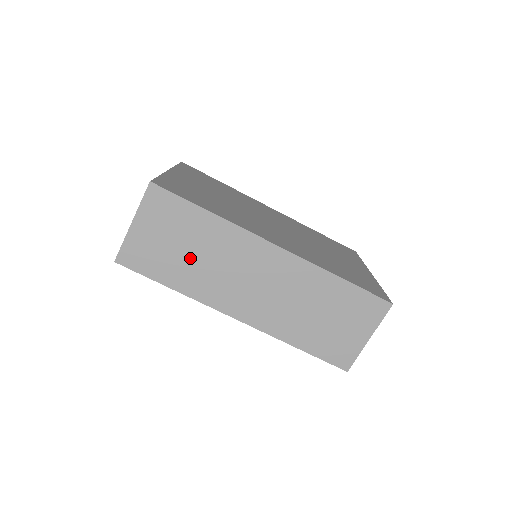
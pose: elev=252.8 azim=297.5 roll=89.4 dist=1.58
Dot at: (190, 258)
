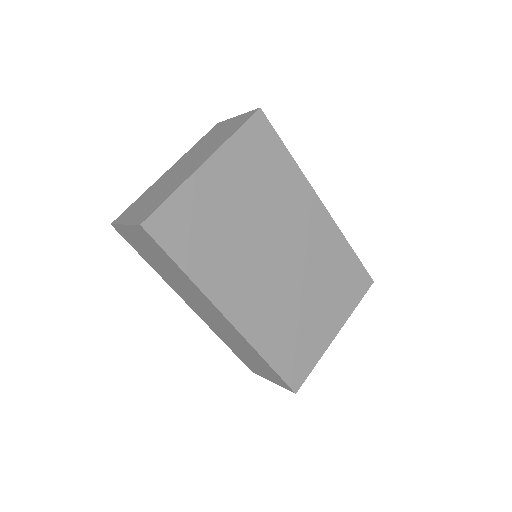
Dot at: (165, 269)
